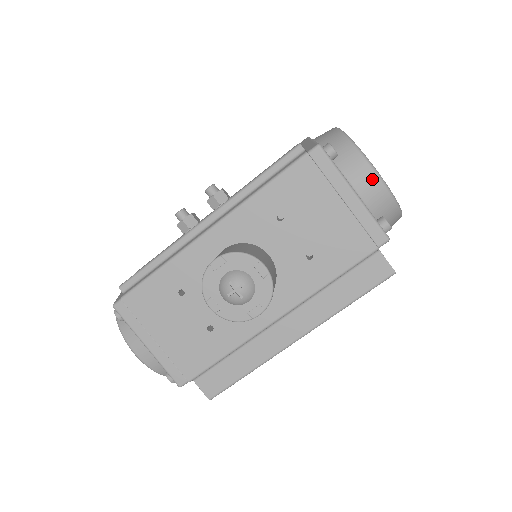
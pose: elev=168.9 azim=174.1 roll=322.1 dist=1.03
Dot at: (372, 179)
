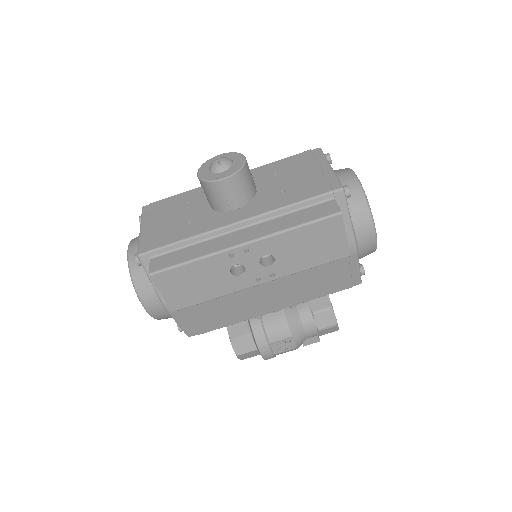
Dot at: (350, 175)
